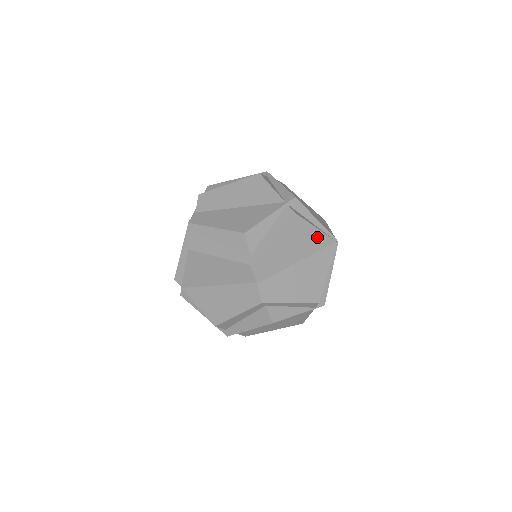
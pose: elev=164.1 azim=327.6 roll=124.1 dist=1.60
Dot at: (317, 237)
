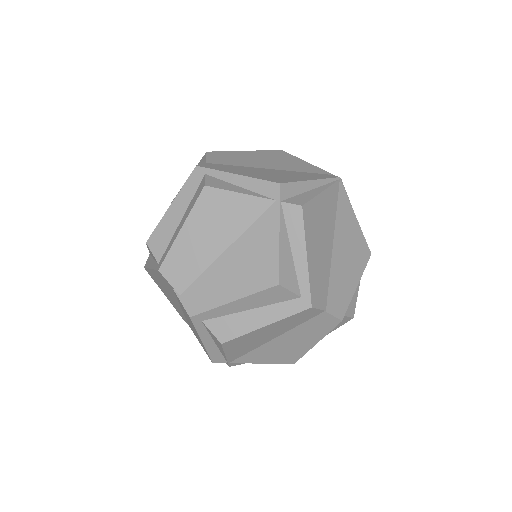
Dot at: (327, 199)
